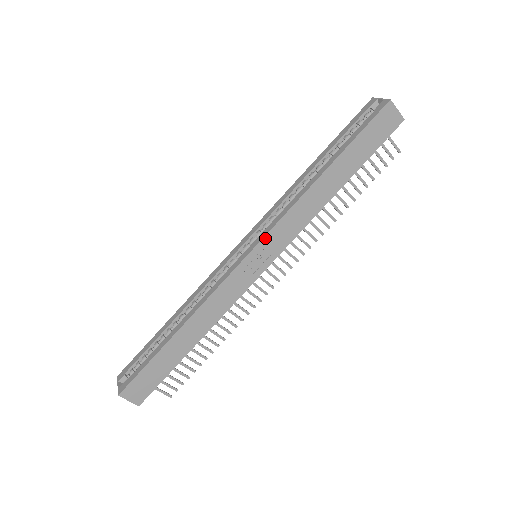
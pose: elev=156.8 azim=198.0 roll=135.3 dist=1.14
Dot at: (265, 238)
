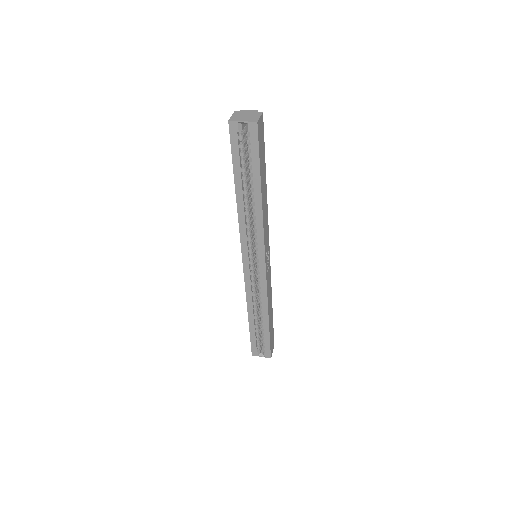
Dot at: (265, 253)
